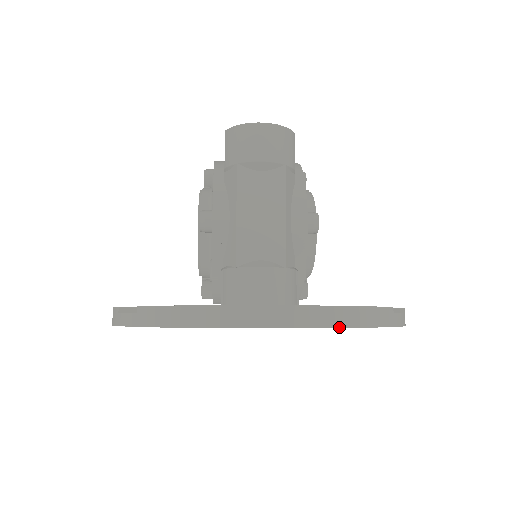
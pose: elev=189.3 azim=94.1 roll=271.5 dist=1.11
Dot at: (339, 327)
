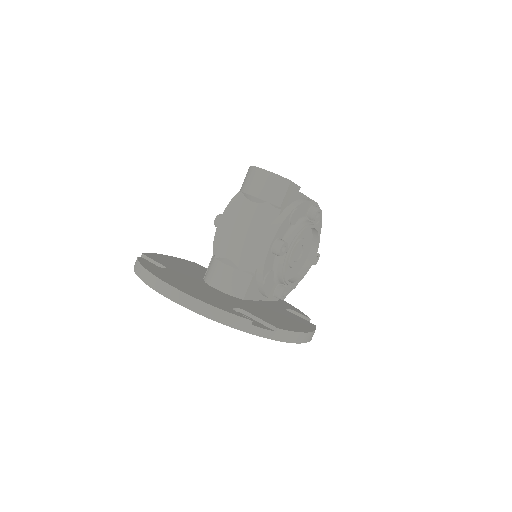
Dot at: (197, 313)
